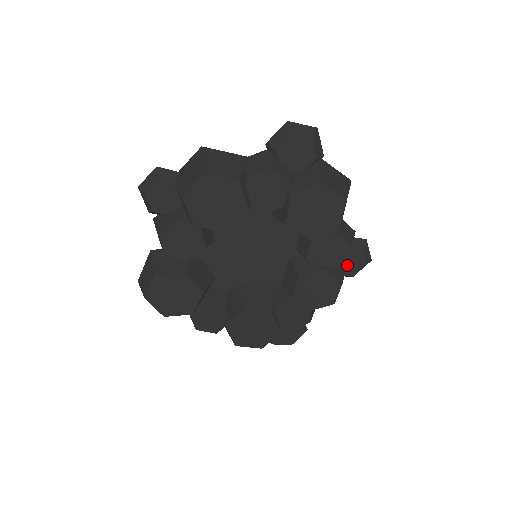
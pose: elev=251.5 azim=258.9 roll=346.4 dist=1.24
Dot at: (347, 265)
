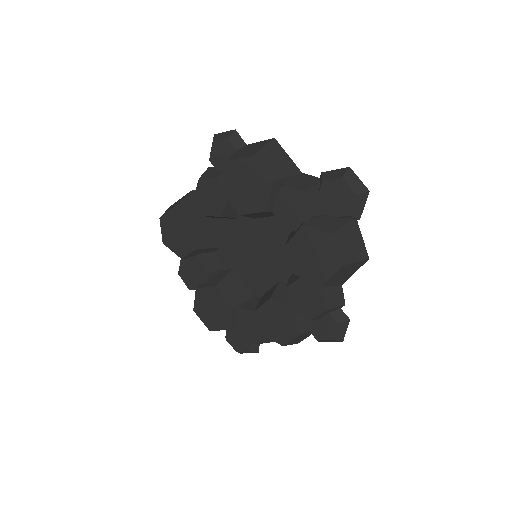
Dot at: (318, 326)
